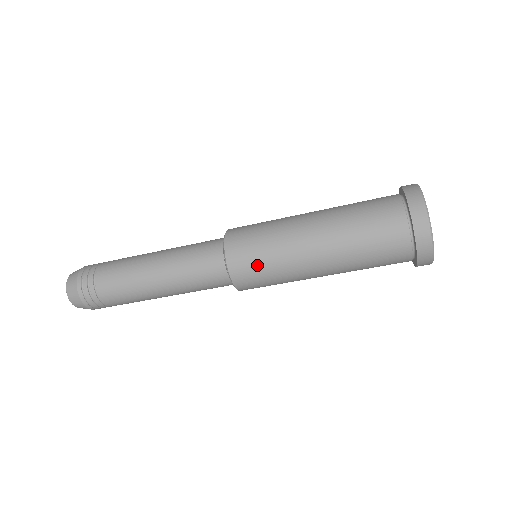
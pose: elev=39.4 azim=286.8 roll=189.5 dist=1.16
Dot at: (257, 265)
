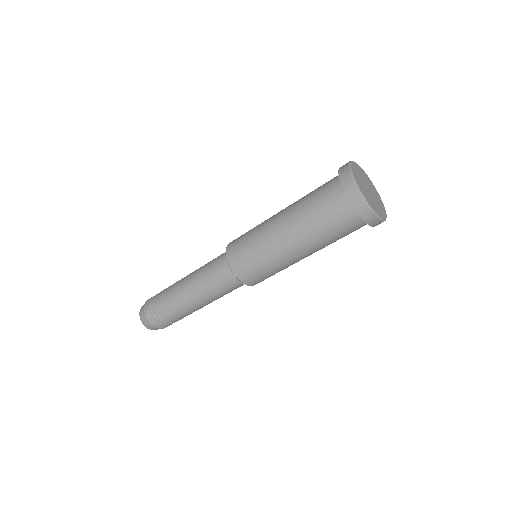
Dot at: (257, 271)
